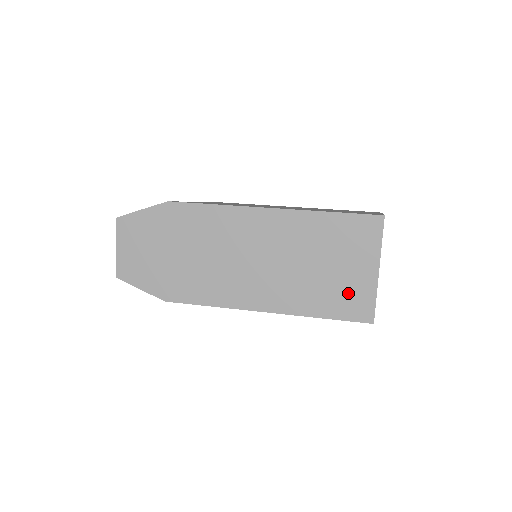
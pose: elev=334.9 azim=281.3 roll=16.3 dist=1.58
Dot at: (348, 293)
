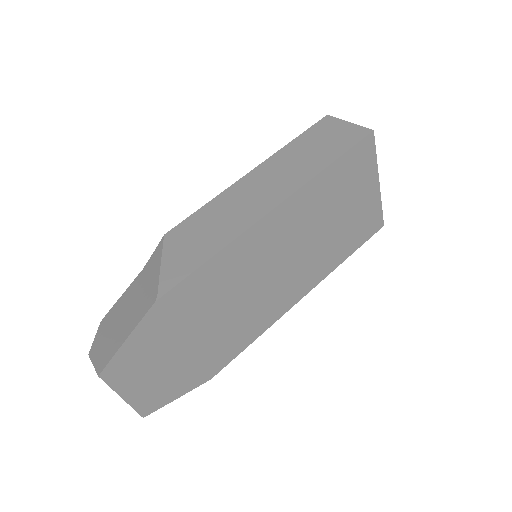
Dot at: (362, 221)
